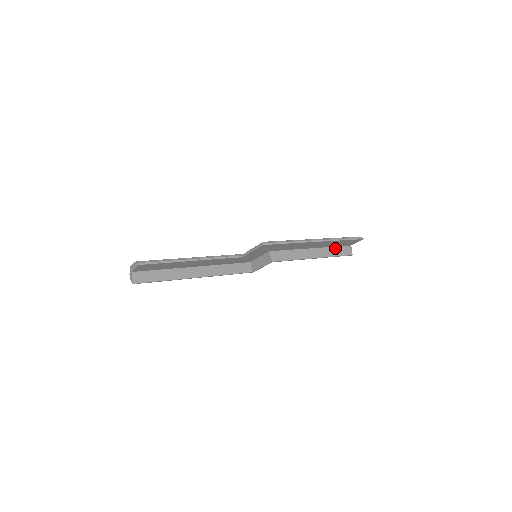
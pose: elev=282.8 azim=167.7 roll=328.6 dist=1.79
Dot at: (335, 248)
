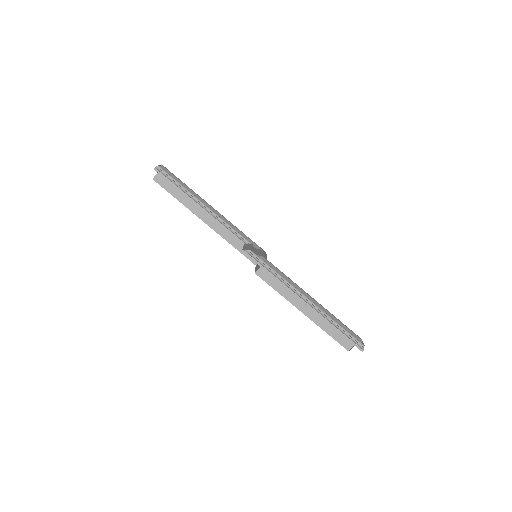
Dot at: occluded
